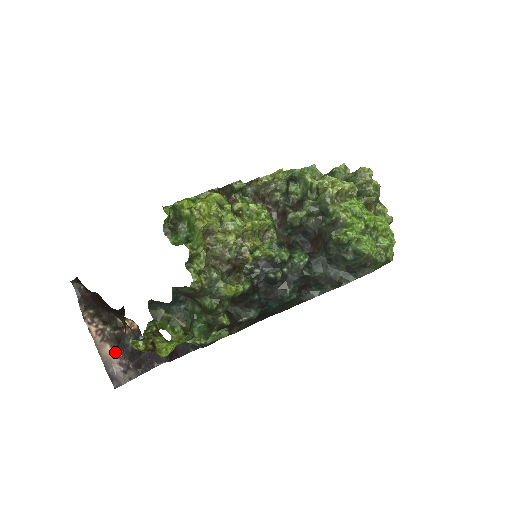
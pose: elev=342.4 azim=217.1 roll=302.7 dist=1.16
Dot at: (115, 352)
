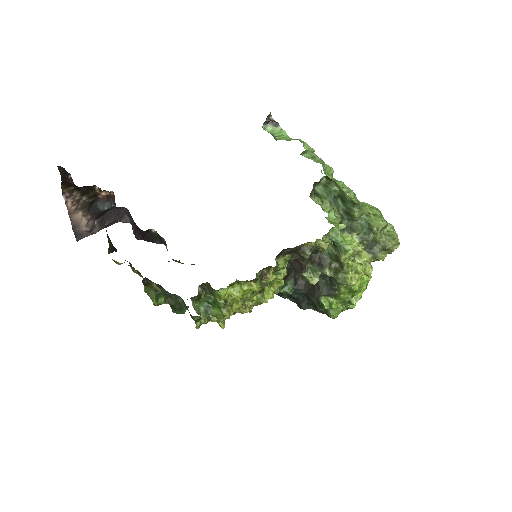
Dot at: (85, 216)
